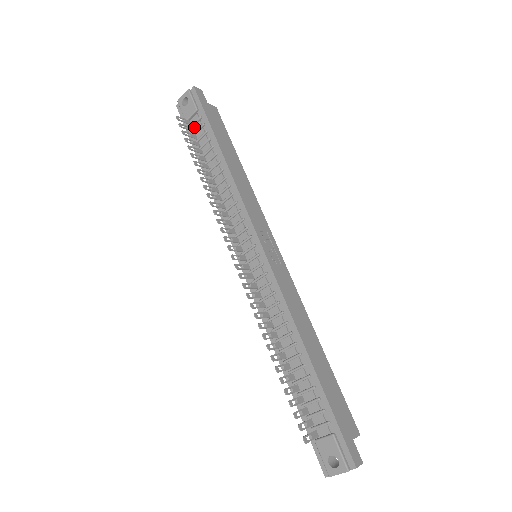
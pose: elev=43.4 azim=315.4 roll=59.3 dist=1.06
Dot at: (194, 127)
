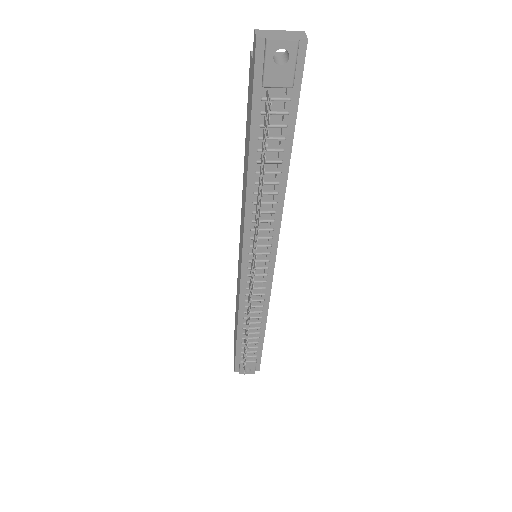
Dot at: occluded
